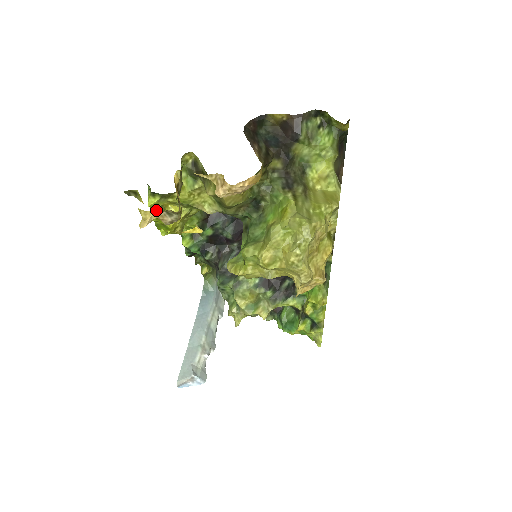
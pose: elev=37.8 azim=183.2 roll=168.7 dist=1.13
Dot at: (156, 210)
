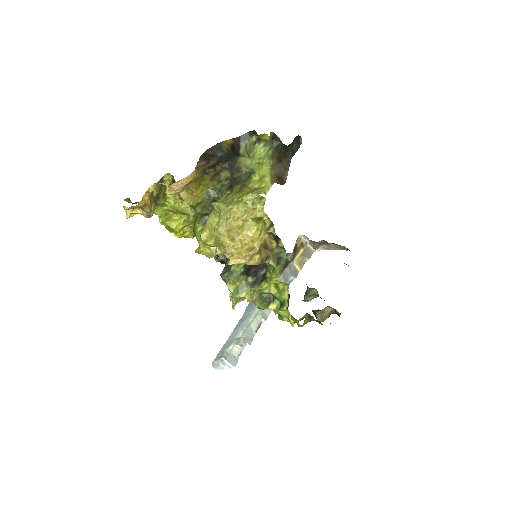
Dot at: (161, 216)
